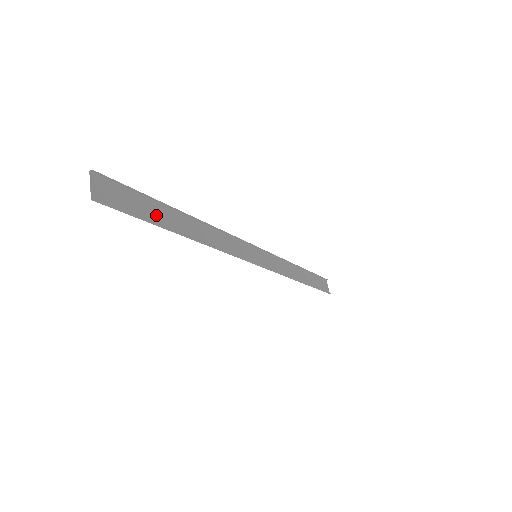
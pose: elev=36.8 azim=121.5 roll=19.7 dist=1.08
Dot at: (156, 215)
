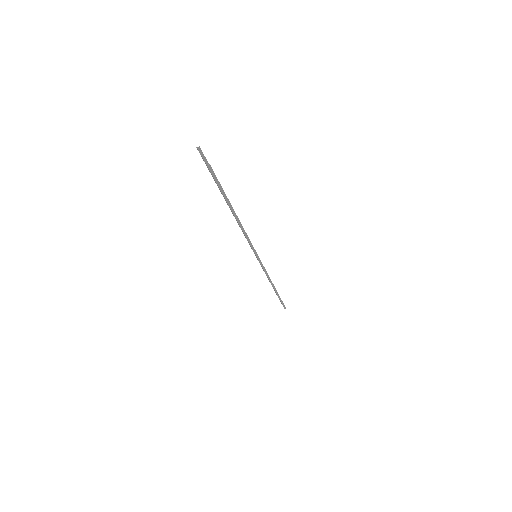
Dot at: occluded
